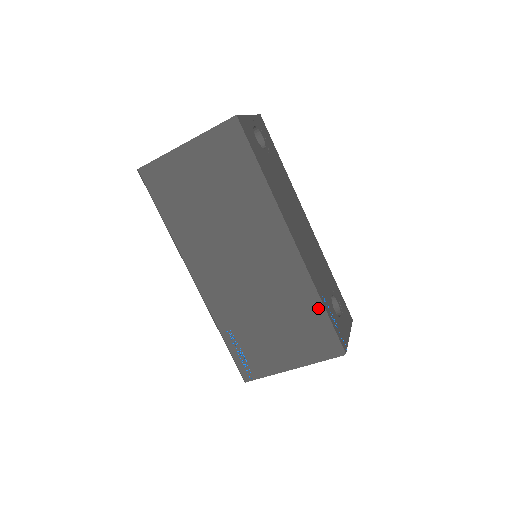
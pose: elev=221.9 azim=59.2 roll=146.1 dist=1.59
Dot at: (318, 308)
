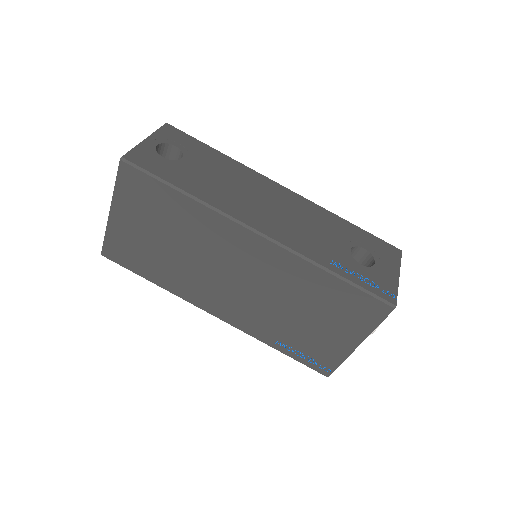
Dot at: (333, 279)
